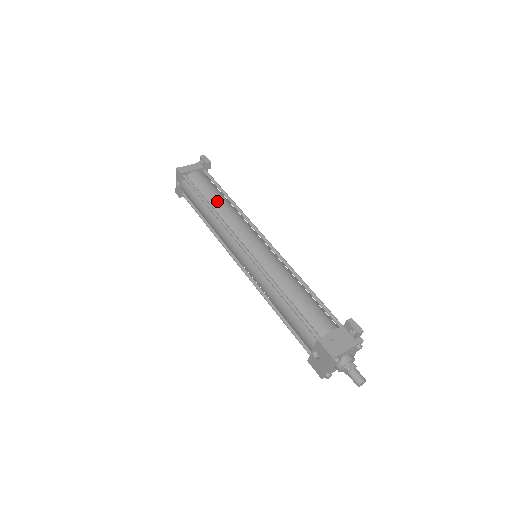
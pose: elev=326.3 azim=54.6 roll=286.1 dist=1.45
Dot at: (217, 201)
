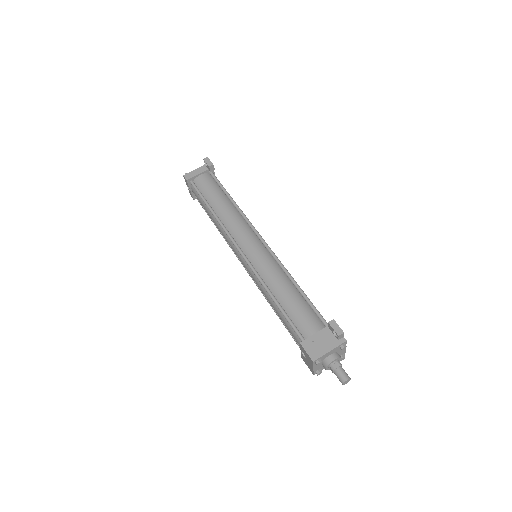
Dot at: (219, 205)
